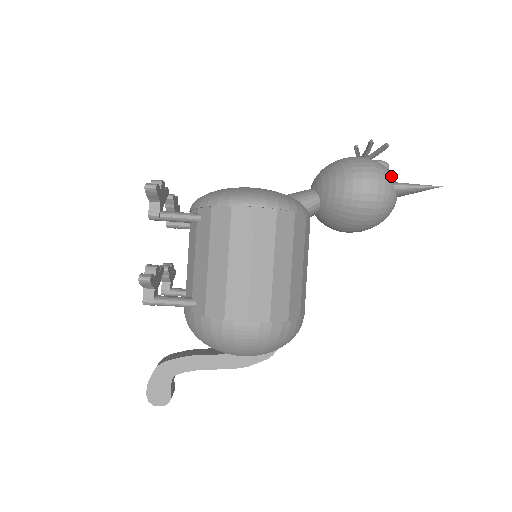
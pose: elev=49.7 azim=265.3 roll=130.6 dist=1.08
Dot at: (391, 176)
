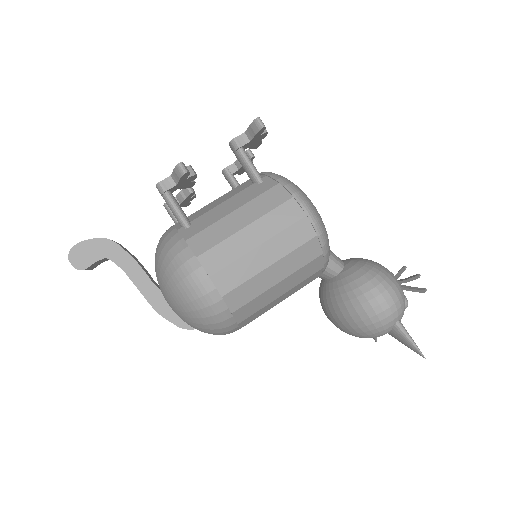
Dot at: (403, 313)
